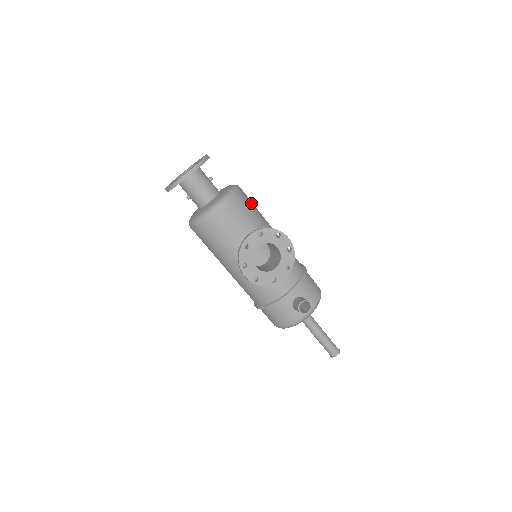
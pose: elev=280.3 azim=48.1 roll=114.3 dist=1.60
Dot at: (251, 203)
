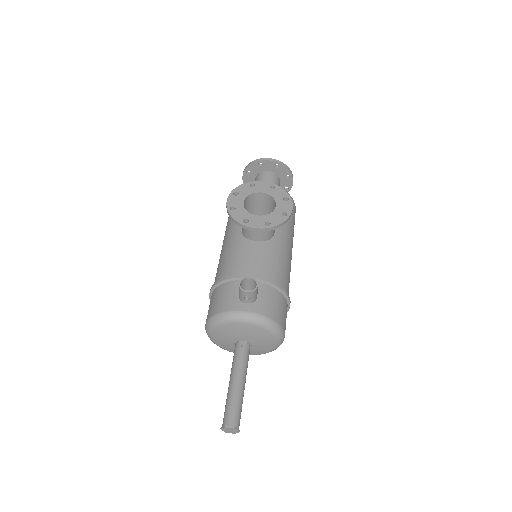
Dot at: (293, 215)
